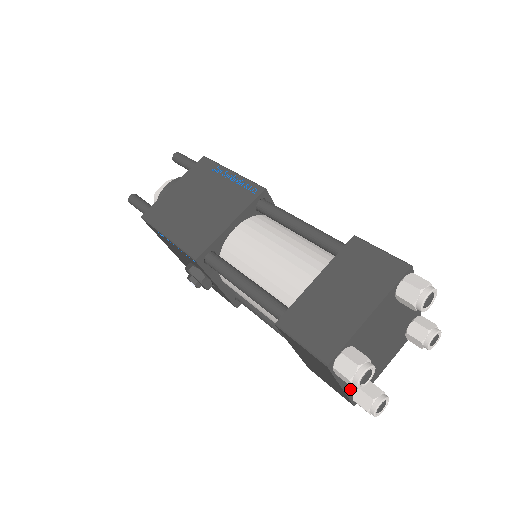
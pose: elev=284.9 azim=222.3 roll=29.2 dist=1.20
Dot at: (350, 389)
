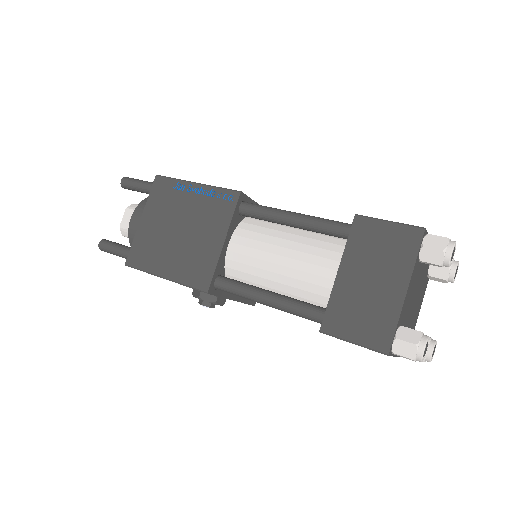
Dot at: occluded
